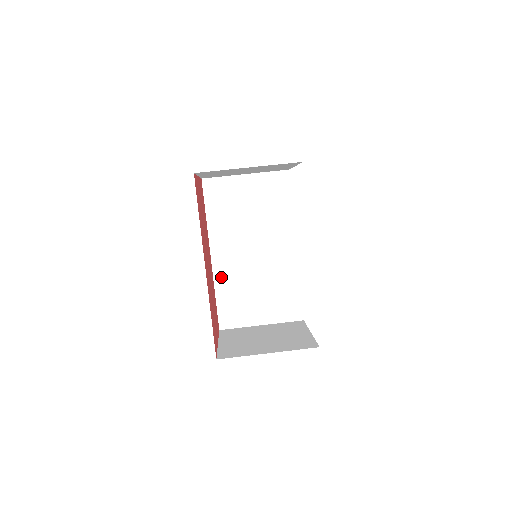
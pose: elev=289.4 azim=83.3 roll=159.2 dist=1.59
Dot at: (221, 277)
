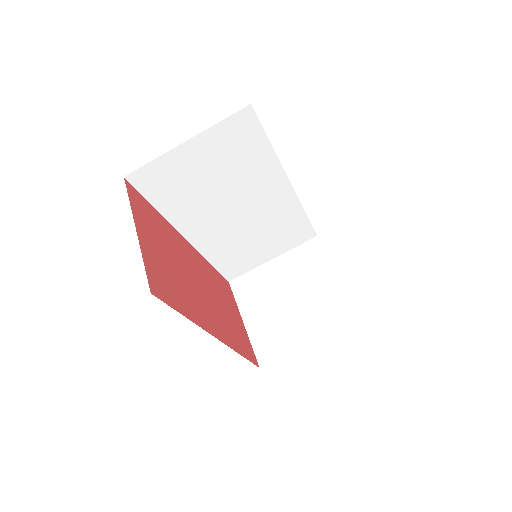
Dot at: (209, 249)
